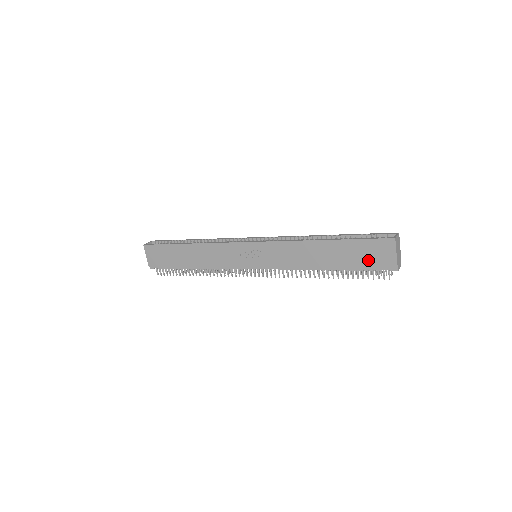
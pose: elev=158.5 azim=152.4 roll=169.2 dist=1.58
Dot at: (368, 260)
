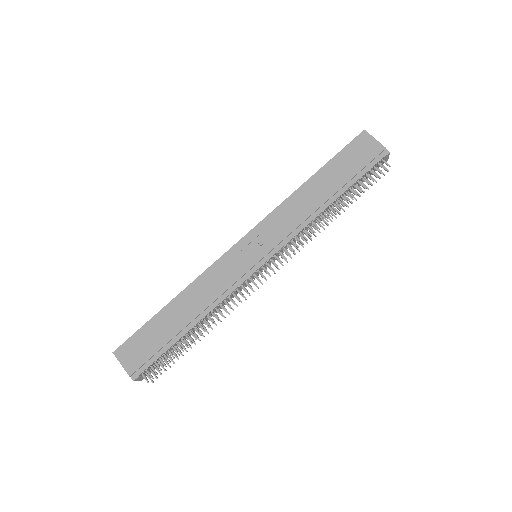
Dot at: (359, 163)
